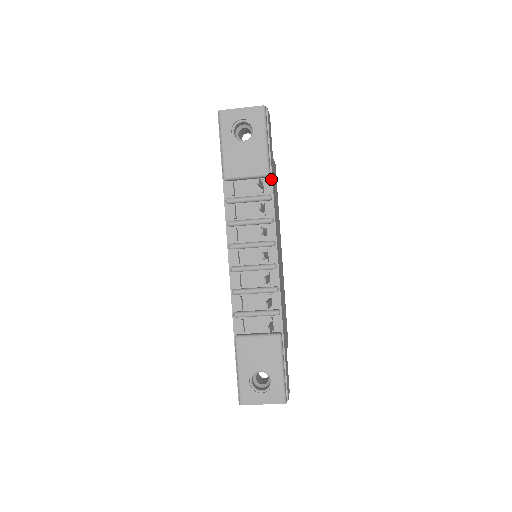
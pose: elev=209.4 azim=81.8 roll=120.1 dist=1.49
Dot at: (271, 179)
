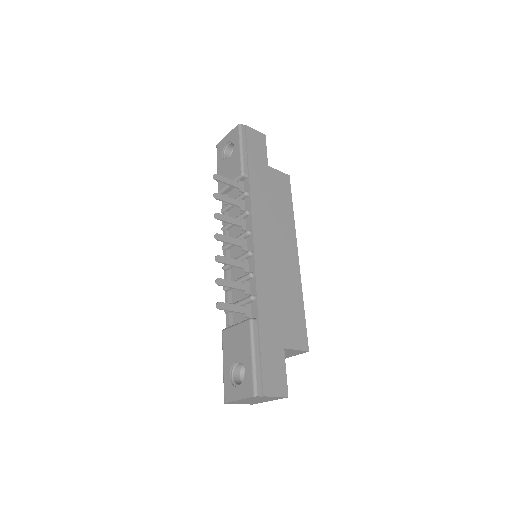
Dot at: (248, 178)
